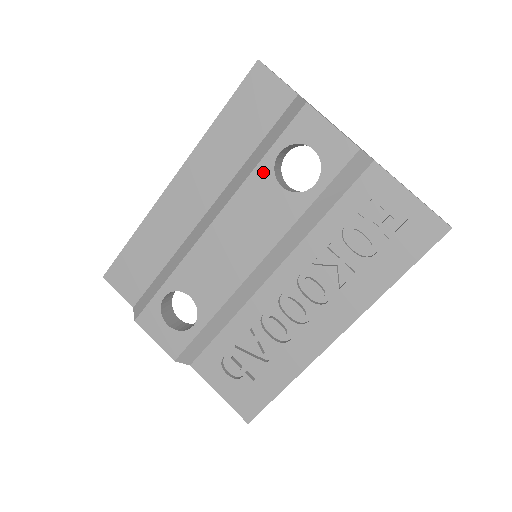
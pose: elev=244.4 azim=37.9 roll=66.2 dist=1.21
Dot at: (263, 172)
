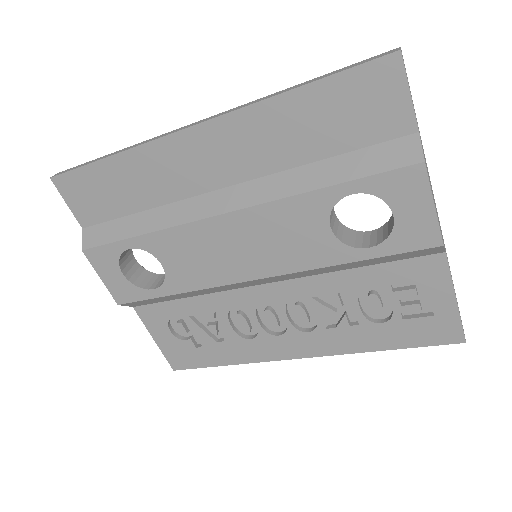
Dot at: (319, 201)
